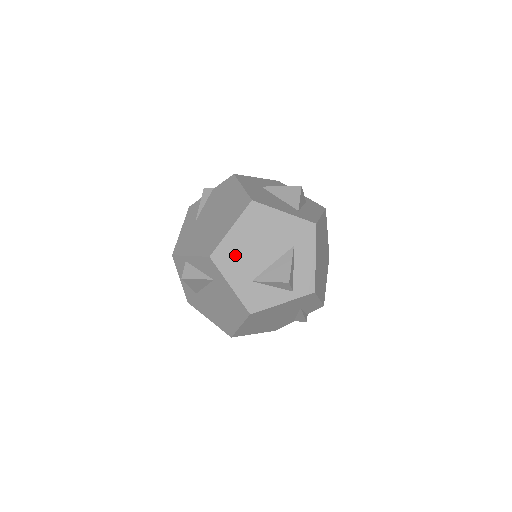
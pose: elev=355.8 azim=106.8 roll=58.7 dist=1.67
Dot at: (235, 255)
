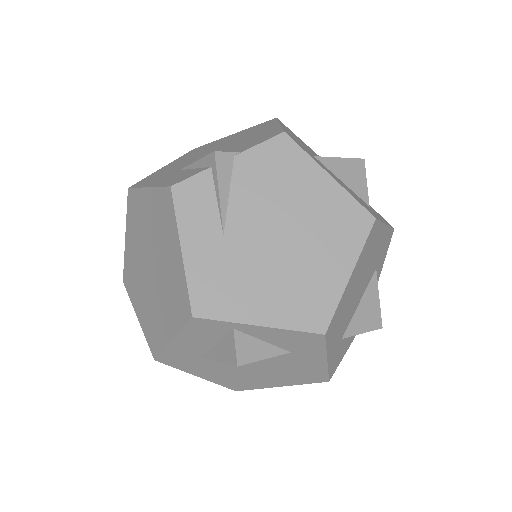
Dot at: (342, 314)
